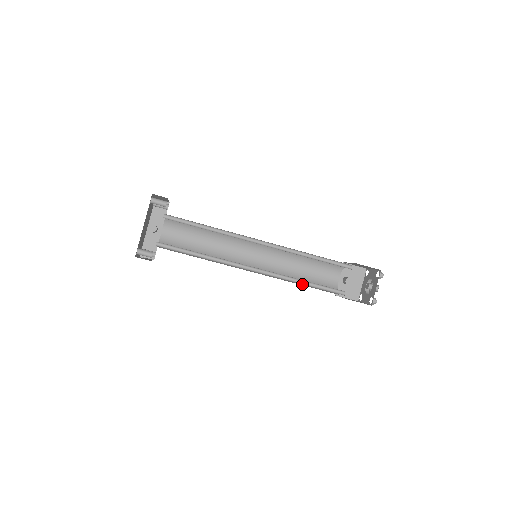
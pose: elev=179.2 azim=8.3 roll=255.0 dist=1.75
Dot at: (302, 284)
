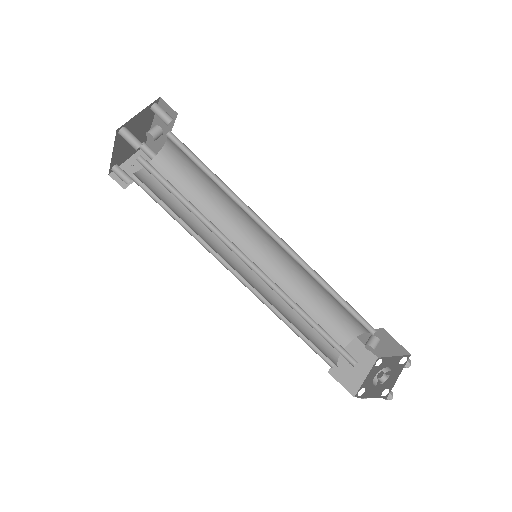
Dot at: (306, 309)
